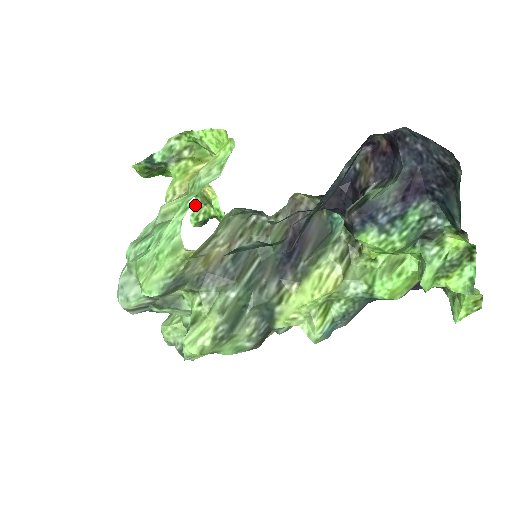
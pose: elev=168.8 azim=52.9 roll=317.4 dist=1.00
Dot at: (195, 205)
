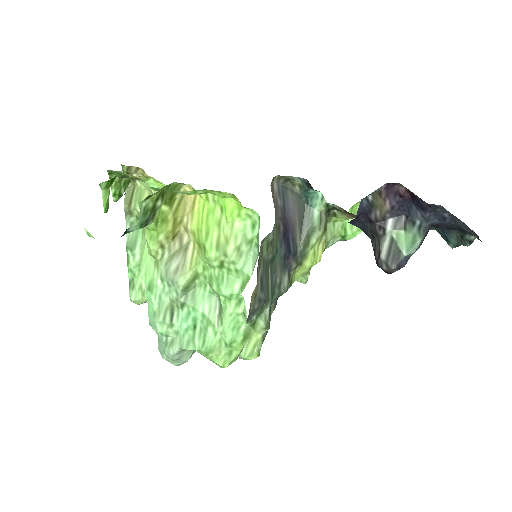
Dot at: (113, 184)
